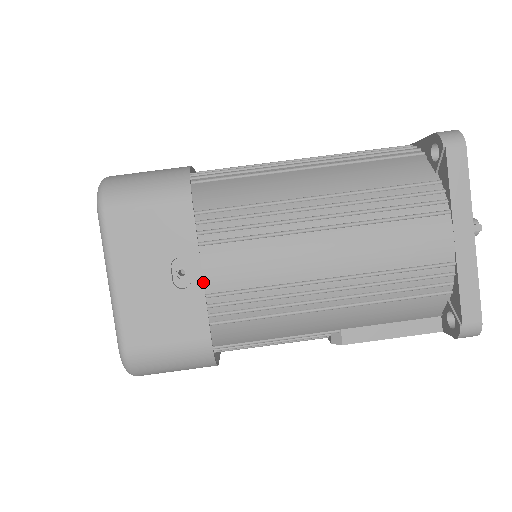
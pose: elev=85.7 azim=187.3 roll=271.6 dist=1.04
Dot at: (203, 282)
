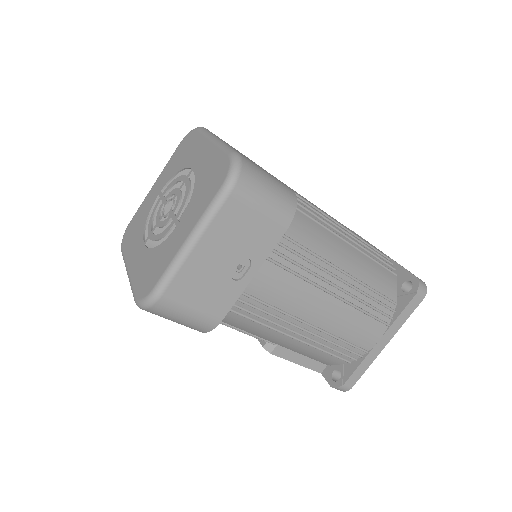
Dot at: (248, 283)
